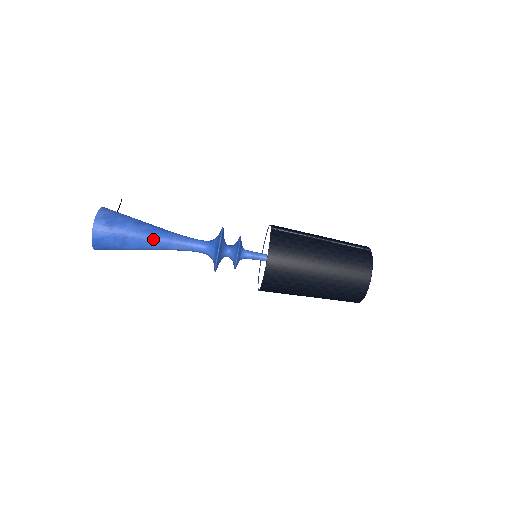
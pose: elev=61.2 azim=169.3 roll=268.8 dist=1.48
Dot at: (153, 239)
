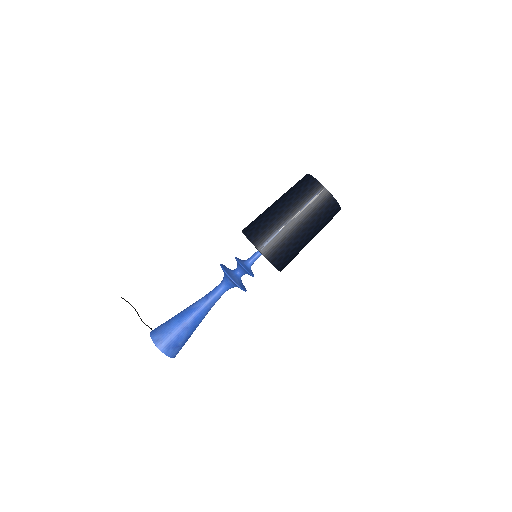
Dot at: (200, 321)
